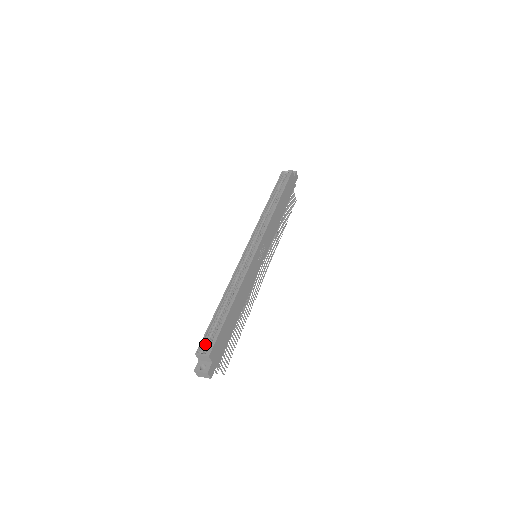
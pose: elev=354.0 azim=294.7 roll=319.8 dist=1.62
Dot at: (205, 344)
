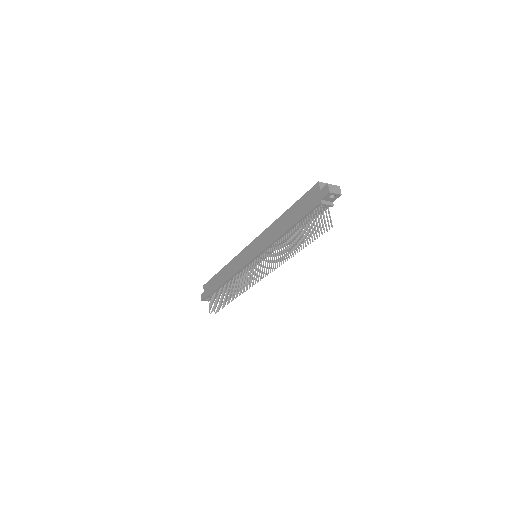
Dot at: occluded
